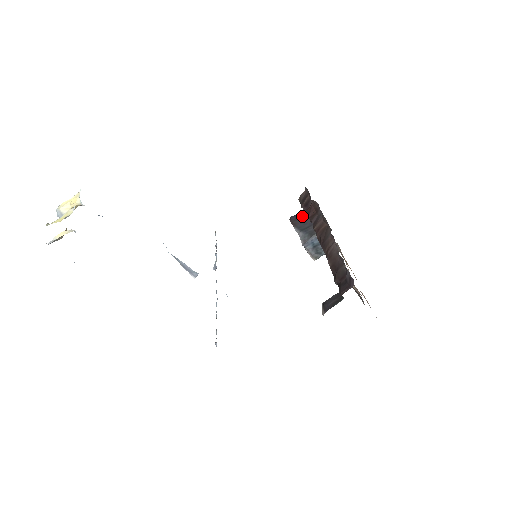
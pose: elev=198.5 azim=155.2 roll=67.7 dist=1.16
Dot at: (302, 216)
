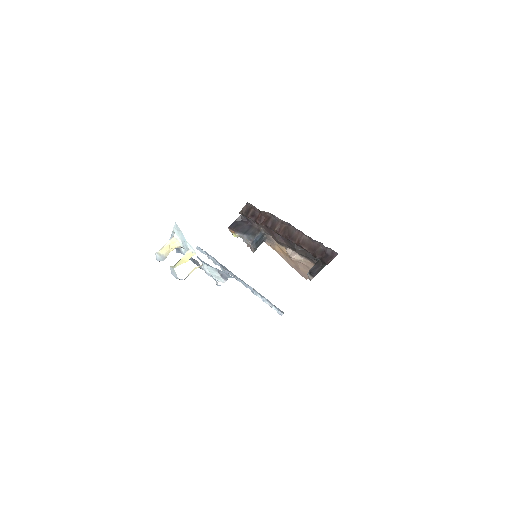
Dot at: (238, 224)
